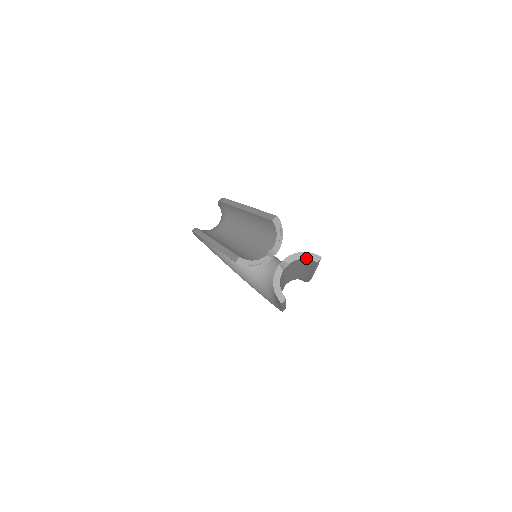
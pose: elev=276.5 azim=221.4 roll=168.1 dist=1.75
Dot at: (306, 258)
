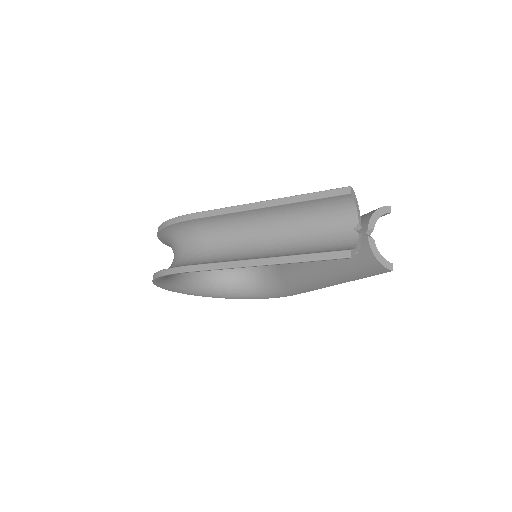
Dot at: occluded
